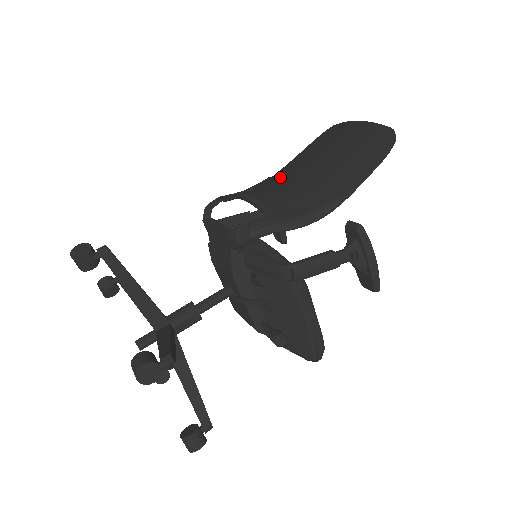
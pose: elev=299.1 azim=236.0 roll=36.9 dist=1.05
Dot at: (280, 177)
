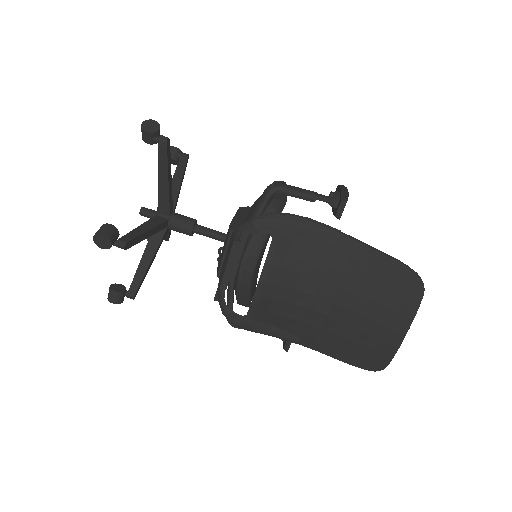
Dot at: (324, 269)
